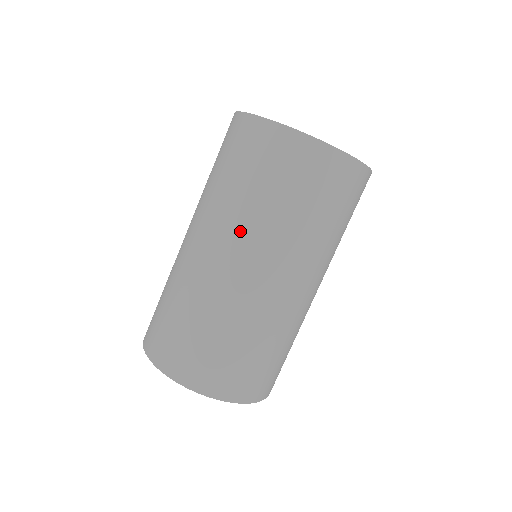
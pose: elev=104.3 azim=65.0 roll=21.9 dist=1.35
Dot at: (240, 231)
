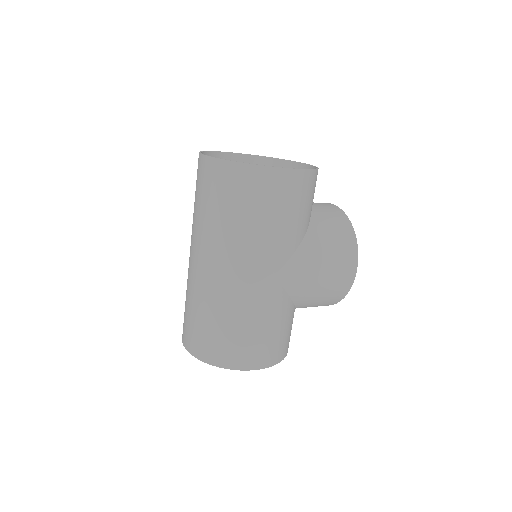
Dot at: (193, 233)
